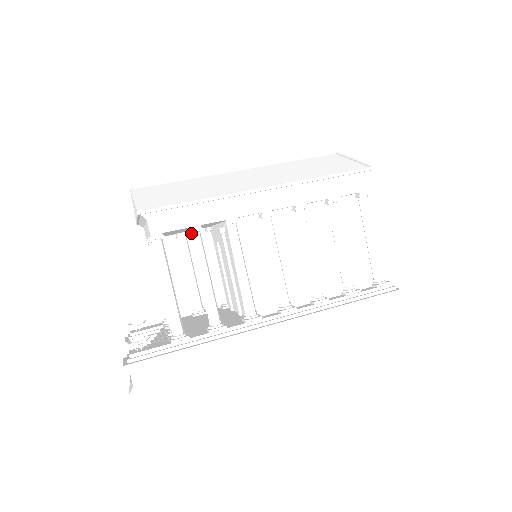
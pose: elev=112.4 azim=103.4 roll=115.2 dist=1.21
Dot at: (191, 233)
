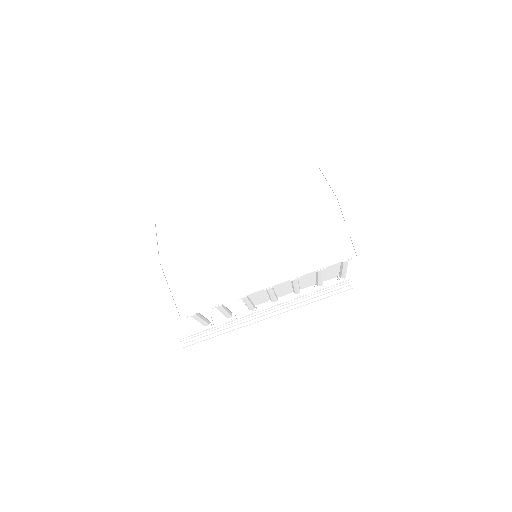
Dot at: occluded
